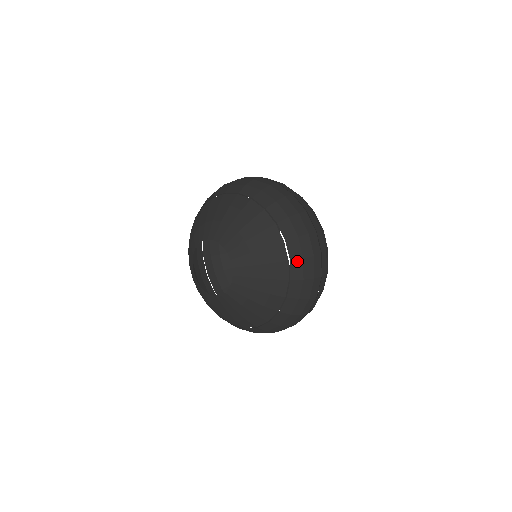
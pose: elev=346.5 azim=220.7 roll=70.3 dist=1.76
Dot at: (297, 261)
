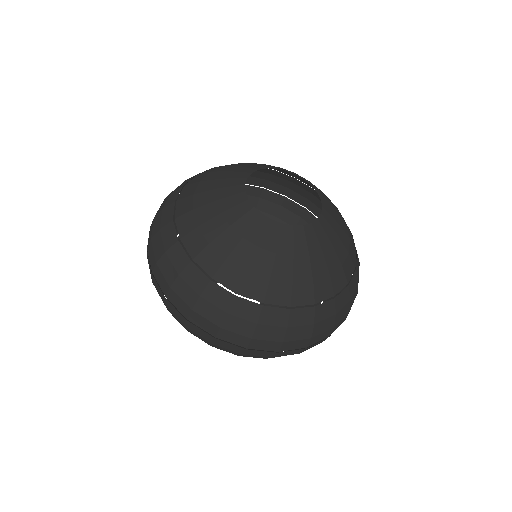
Dot at: occluded
